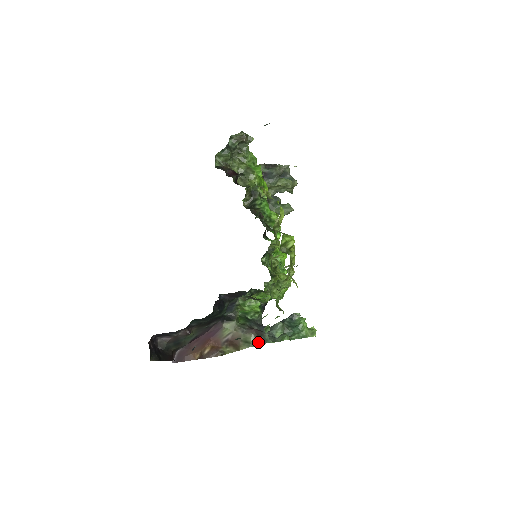
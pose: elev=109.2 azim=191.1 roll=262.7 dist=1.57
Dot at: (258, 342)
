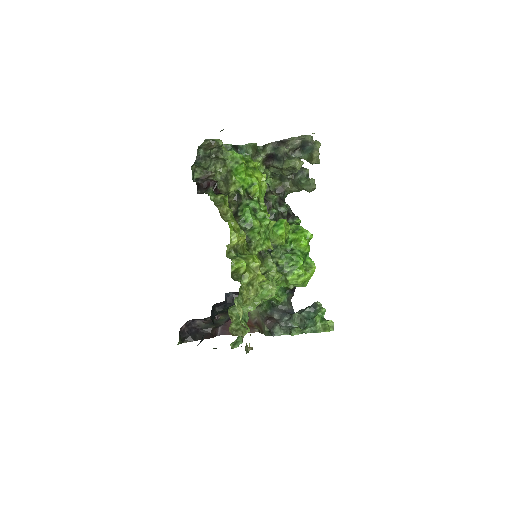
Dot at: (270, 333)
